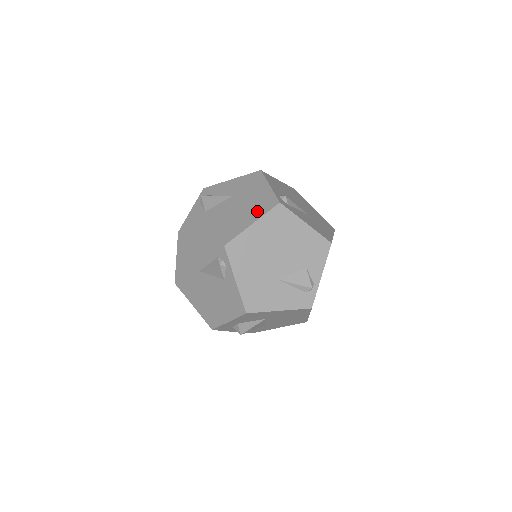
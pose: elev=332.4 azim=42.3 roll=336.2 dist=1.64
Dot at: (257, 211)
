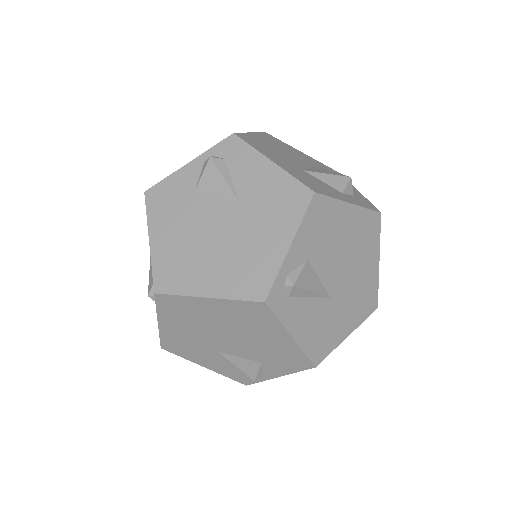
Dot at: (231, 280)
